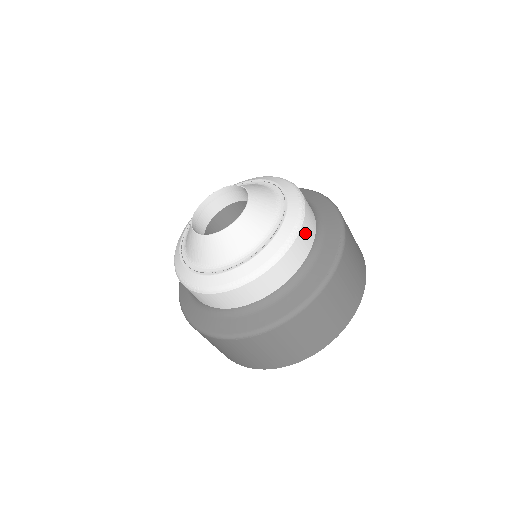
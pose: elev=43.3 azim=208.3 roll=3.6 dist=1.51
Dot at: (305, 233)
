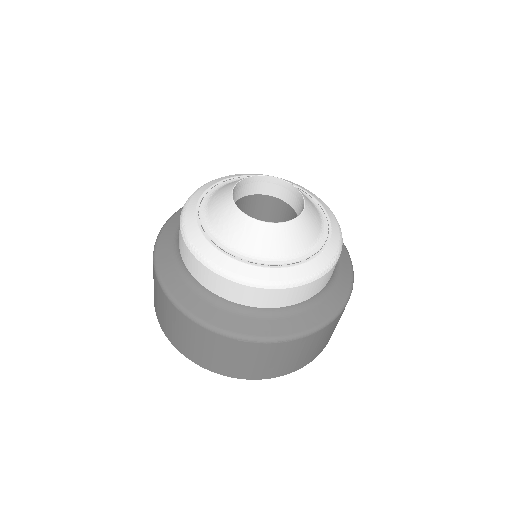
Dot at: occluded
